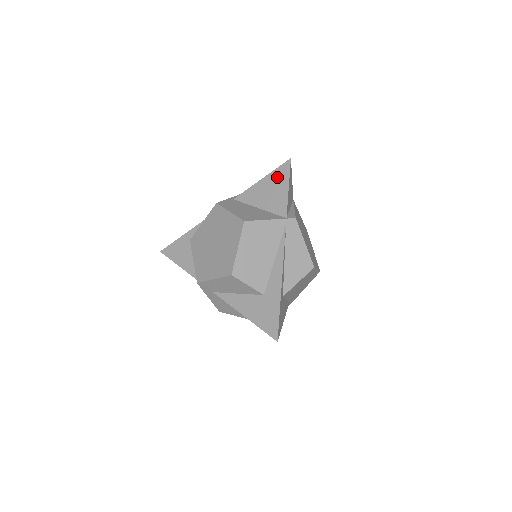
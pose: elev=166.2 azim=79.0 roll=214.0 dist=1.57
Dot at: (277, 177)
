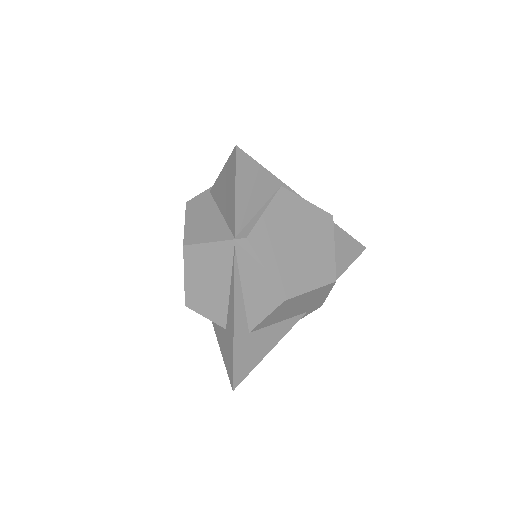
Dot at: (229, 172)
